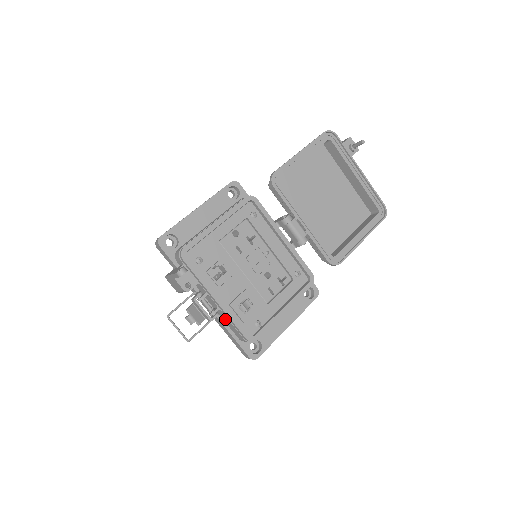
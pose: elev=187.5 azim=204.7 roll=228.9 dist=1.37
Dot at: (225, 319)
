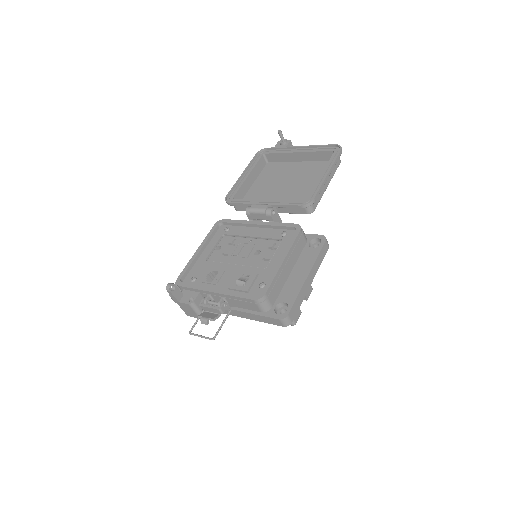
Dot at: (237, 304)
